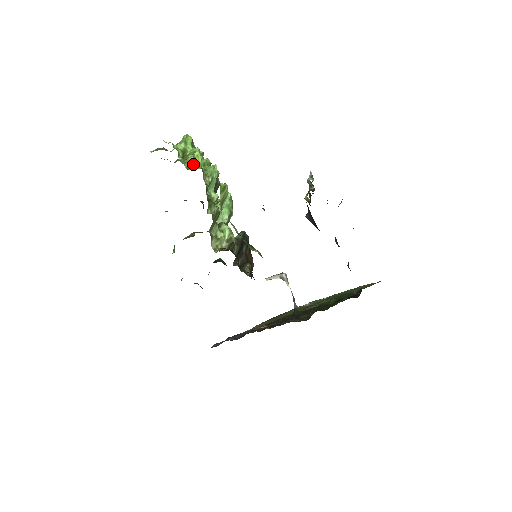
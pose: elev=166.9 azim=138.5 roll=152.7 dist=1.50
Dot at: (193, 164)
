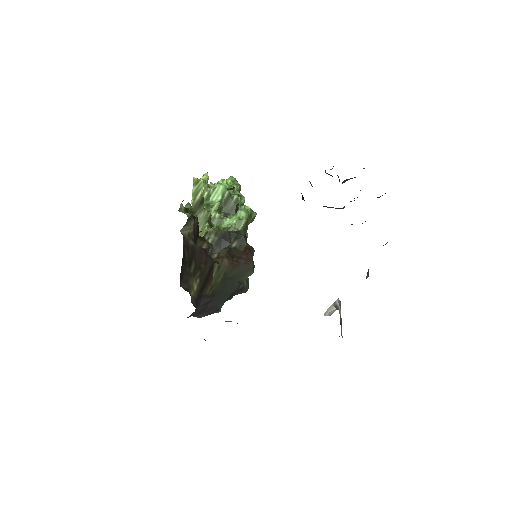
Dot at: occluded
